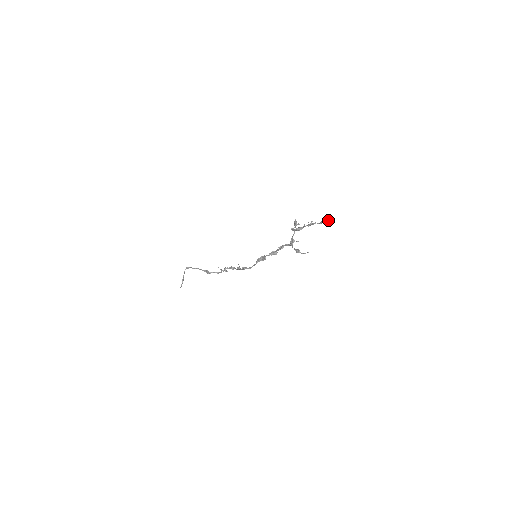
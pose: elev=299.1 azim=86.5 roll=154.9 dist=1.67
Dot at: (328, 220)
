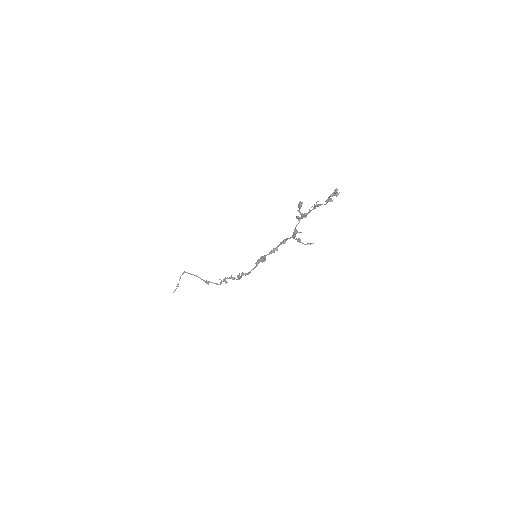
Dot at: (335, 194)
